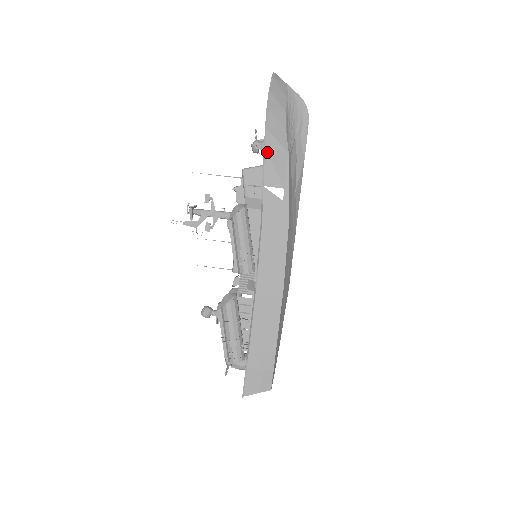
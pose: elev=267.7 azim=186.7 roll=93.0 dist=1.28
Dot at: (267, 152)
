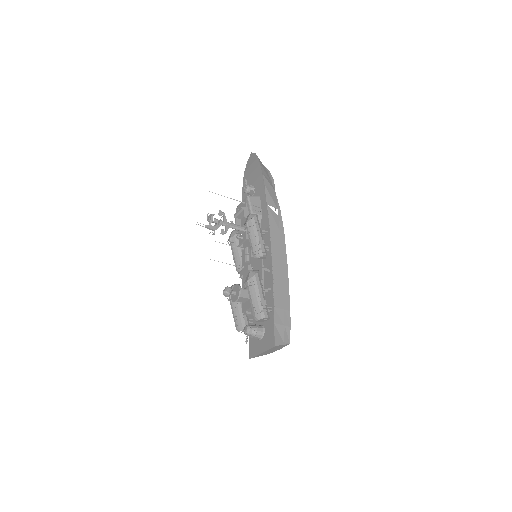
Dot at: (266, 186)
